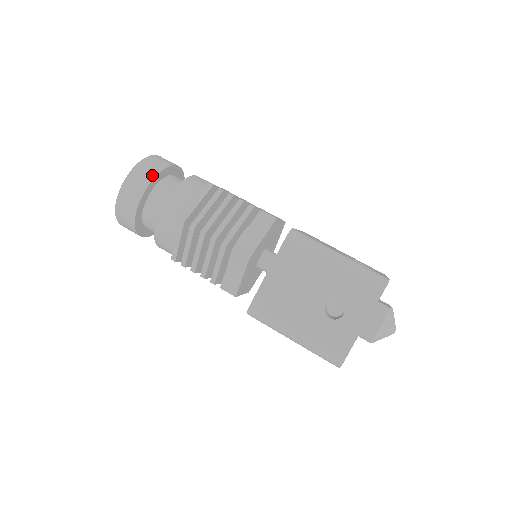
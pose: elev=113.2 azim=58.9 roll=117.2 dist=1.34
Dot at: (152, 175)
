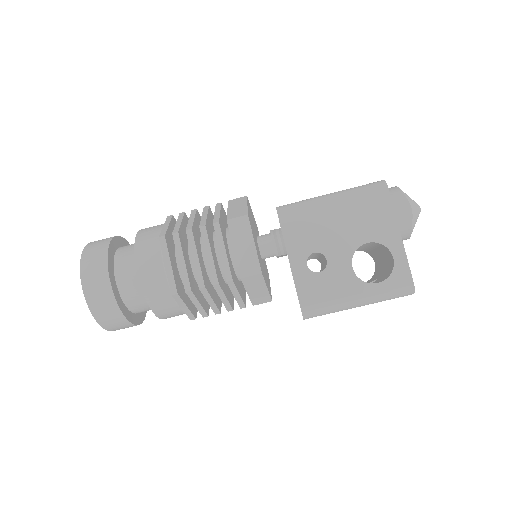
Dot at: (123, 321)
